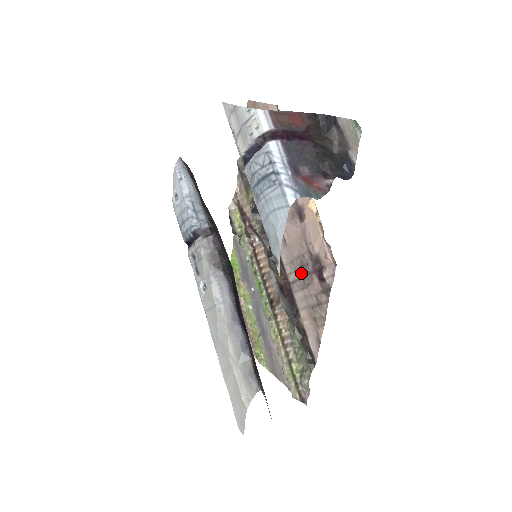
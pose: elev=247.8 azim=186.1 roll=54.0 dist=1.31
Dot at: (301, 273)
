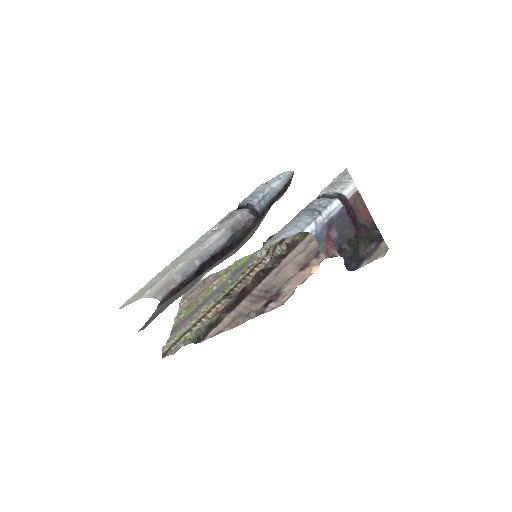
Dot at: (262, 294)
